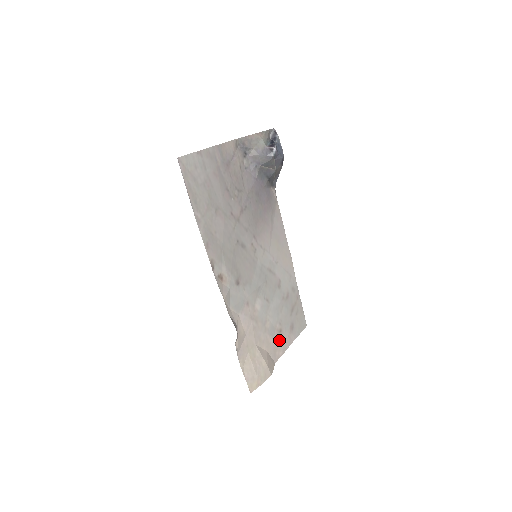
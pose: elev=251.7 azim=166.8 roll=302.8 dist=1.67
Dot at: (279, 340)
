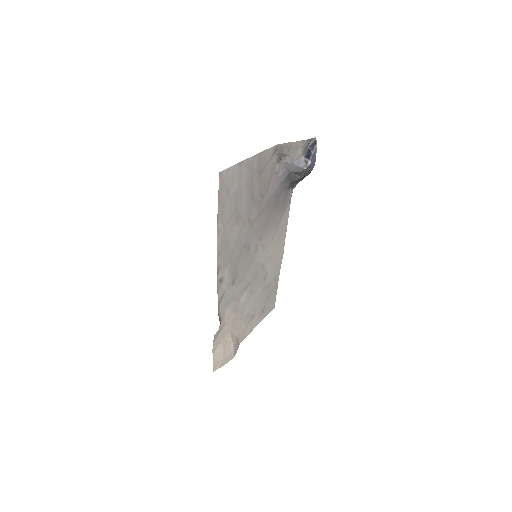
Dot at: (249, 324)
